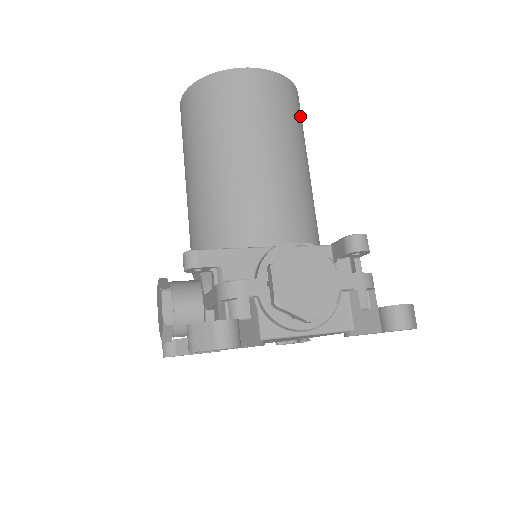
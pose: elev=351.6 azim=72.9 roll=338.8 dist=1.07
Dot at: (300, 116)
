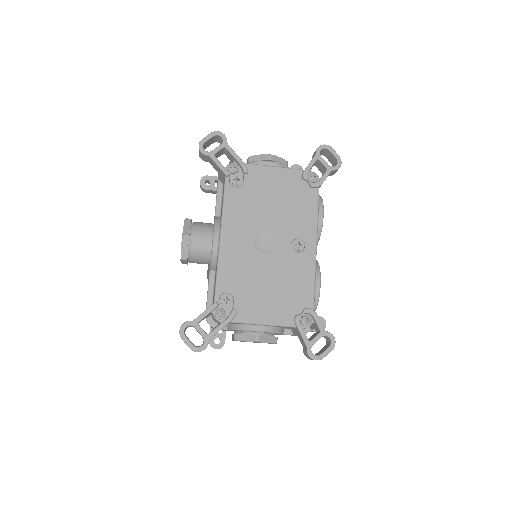
Dot at: occluded
